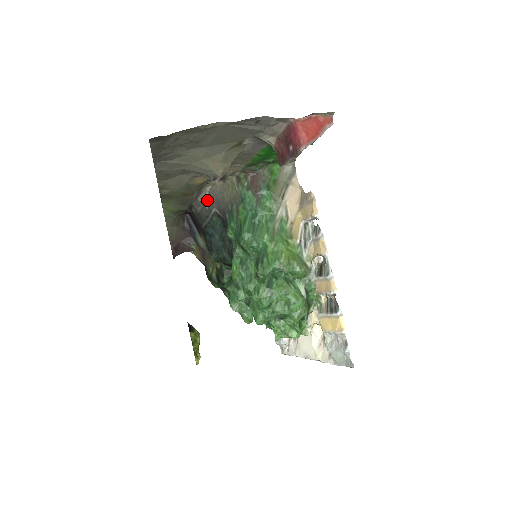
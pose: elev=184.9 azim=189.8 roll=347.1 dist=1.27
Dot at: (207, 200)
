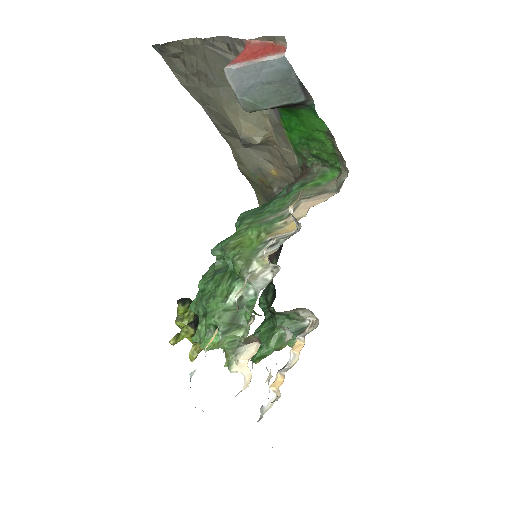
Dot at: occluded
